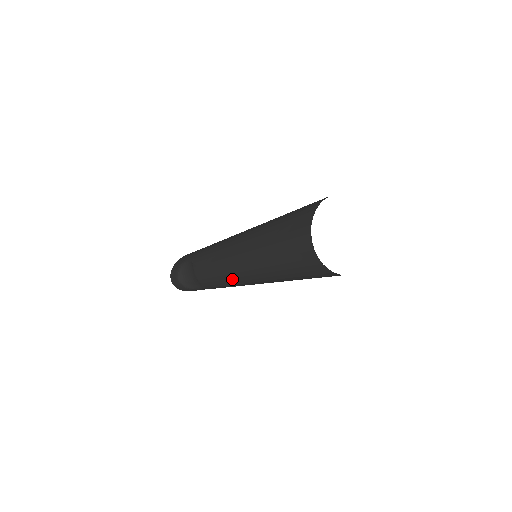
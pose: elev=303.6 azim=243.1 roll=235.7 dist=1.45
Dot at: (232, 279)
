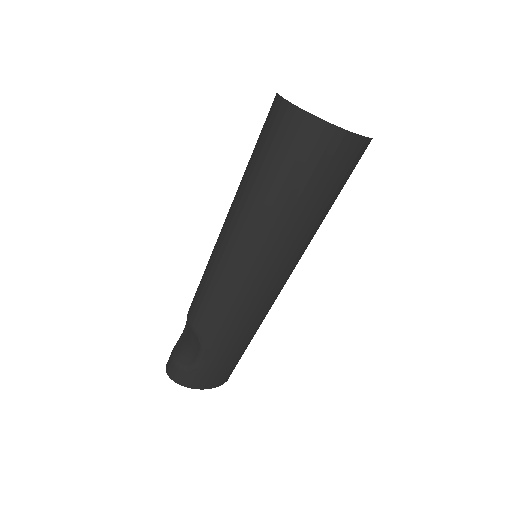
Dot at: (224, 271)
